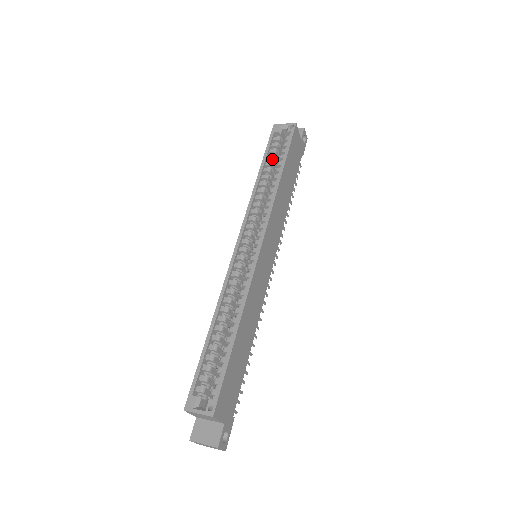
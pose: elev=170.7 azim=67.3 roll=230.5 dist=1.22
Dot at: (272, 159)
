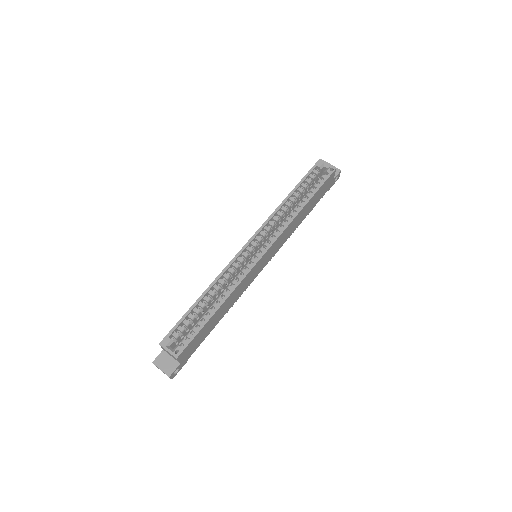
Dot at: (304, 187)
